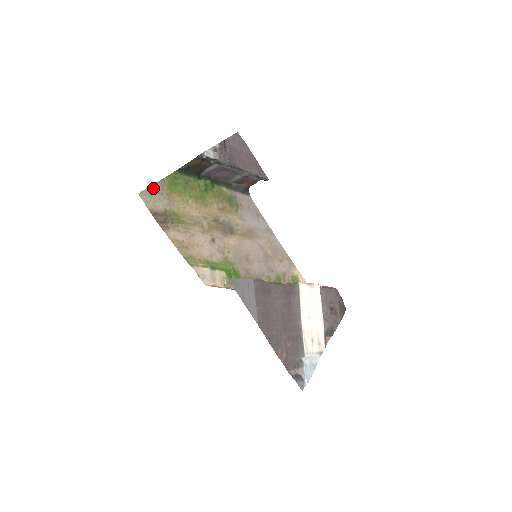
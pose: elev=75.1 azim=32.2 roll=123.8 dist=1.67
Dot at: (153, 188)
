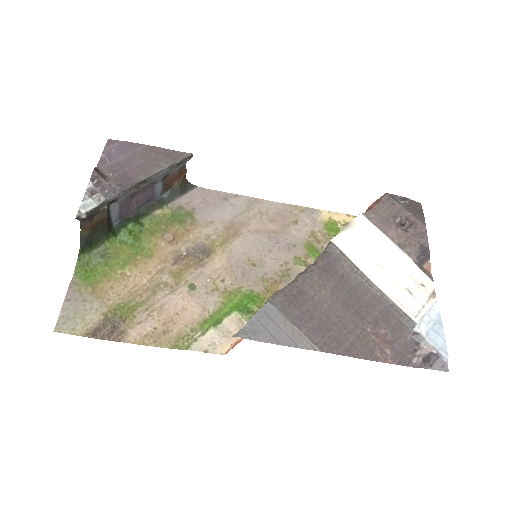
Dot at: (67, 305)
